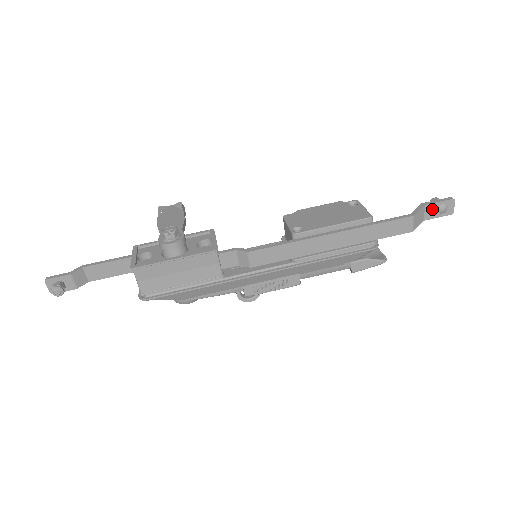
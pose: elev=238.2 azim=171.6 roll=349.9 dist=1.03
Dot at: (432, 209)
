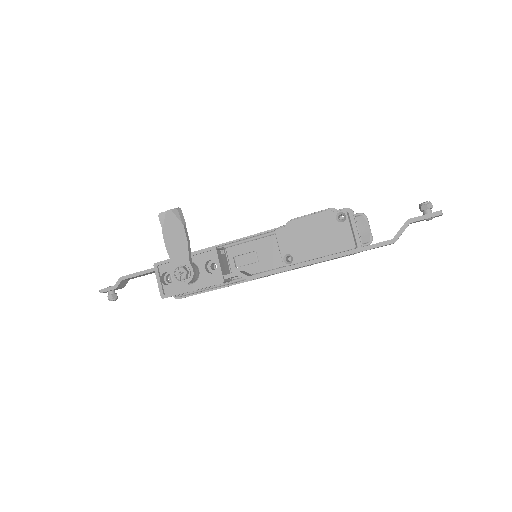
Dot at: (418, 221)
